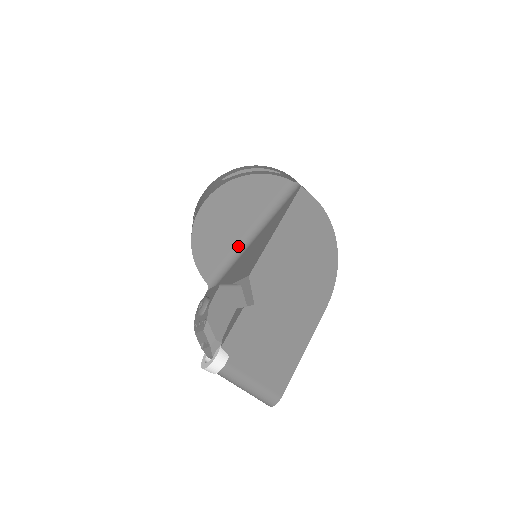
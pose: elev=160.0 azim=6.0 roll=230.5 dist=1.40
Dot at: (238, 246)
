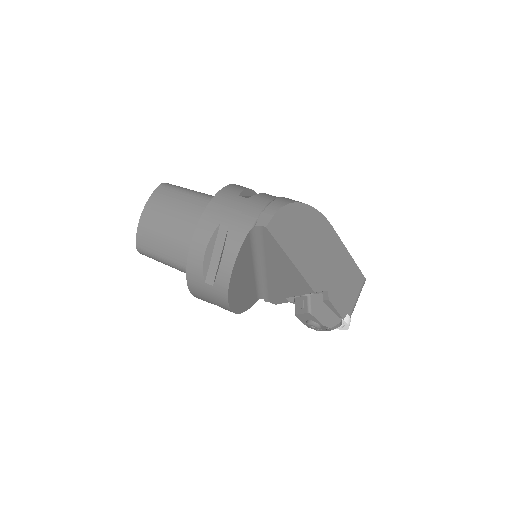
Dot at: (257, 276)
